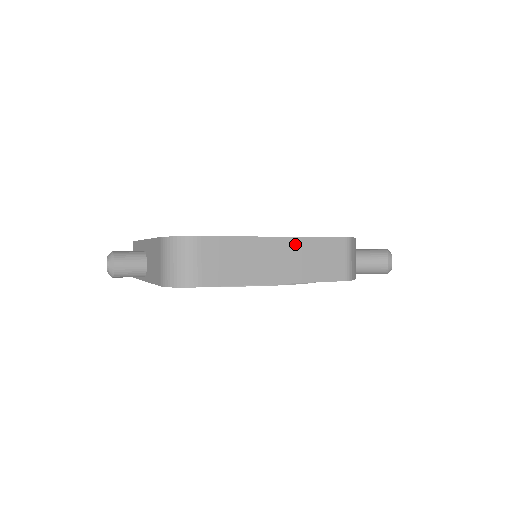
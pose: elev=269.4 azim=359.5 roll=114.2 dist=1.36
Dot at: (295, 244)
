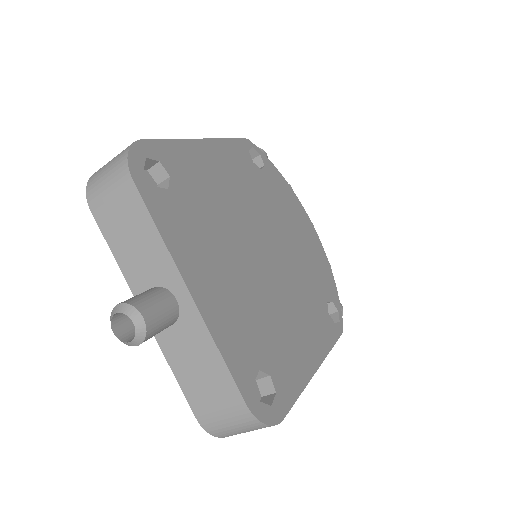
Dot at: occluded
